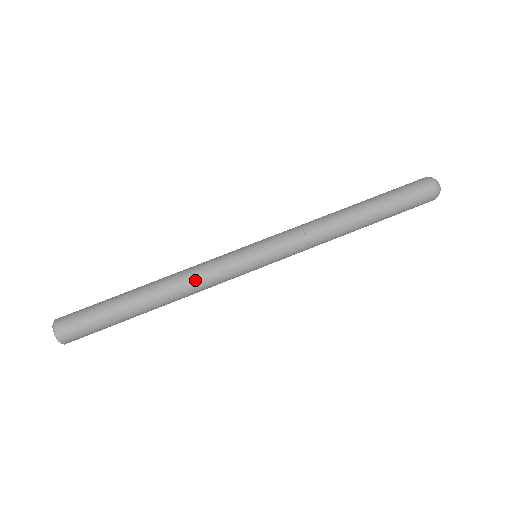
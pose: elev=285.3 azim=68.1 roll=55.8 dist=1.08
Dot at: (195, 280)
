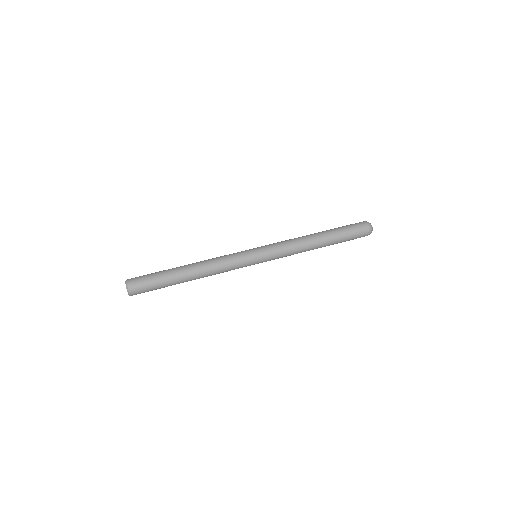
Dot at: (216, 259)
